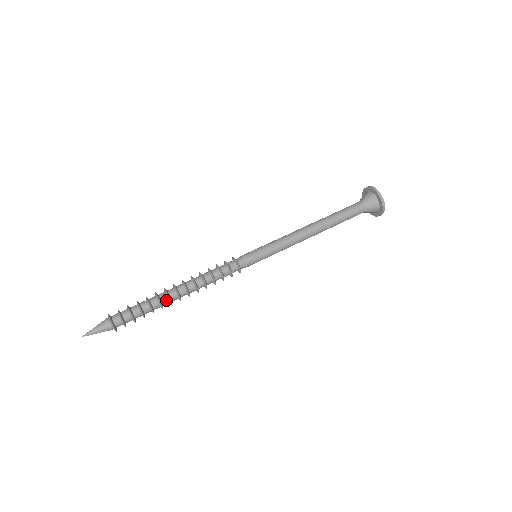
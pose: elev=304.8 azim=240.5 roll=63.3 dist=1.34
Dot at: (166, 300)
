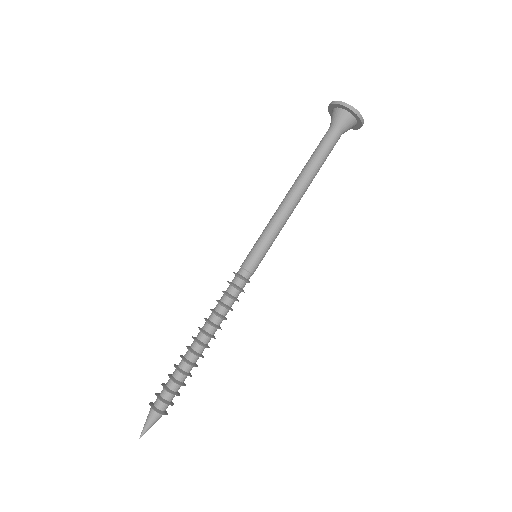
Dot at: occluded
